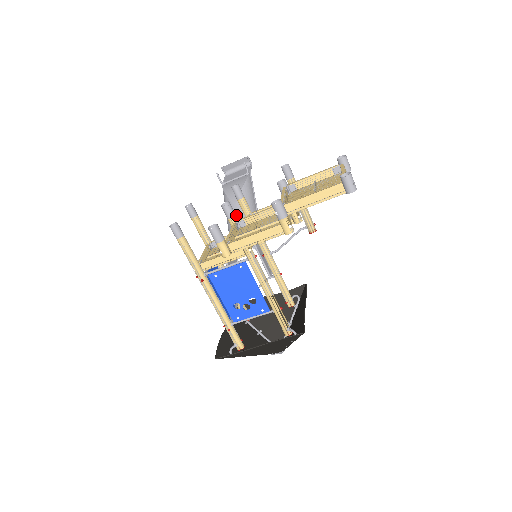
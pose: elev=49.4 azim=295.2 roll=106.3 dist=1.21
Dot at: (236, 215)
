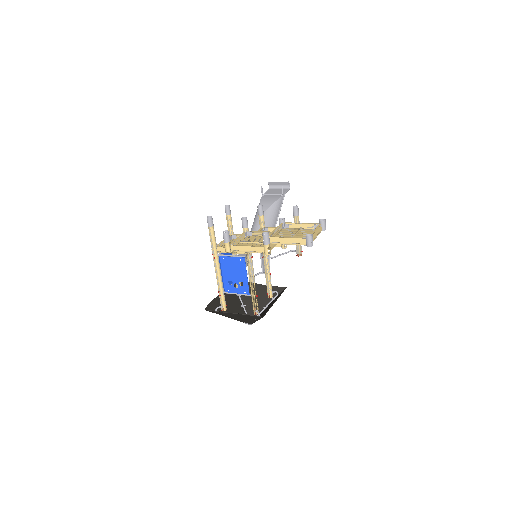
Dot at: occluded
